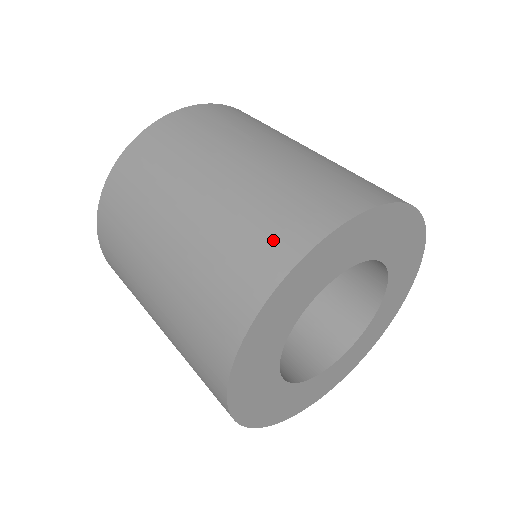
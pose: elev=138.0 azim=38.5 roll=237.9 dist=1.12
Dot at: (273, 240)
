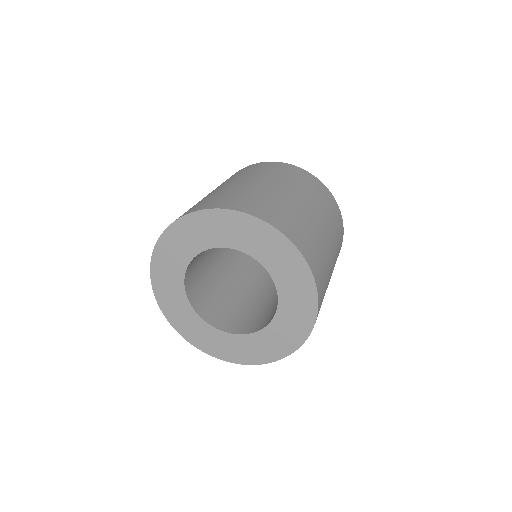
Dot at: (270, 212)
